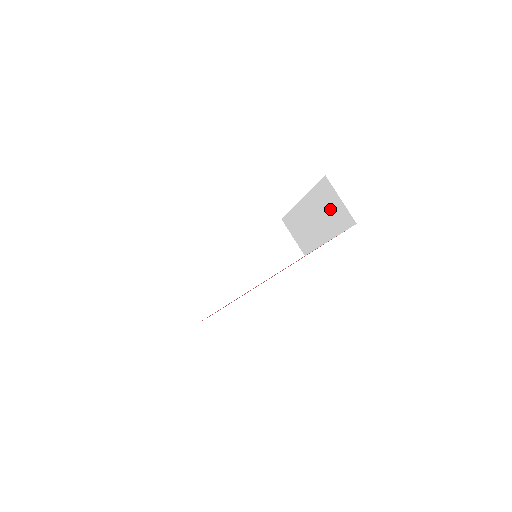
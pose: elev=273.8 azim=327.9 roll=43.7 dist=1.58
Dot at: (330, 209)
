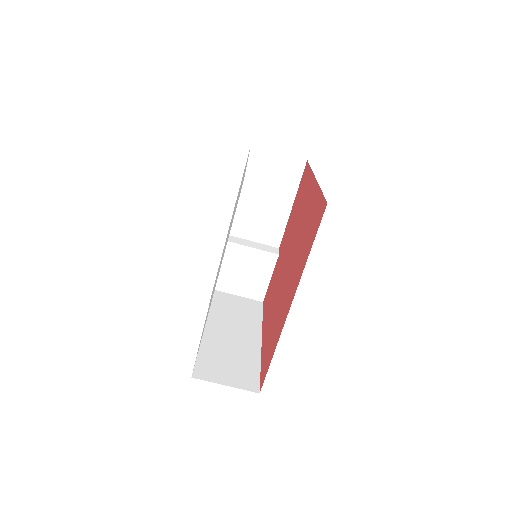
Dot at: occluded
